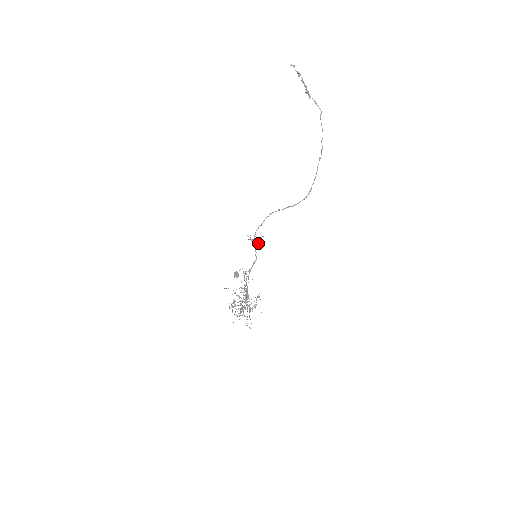
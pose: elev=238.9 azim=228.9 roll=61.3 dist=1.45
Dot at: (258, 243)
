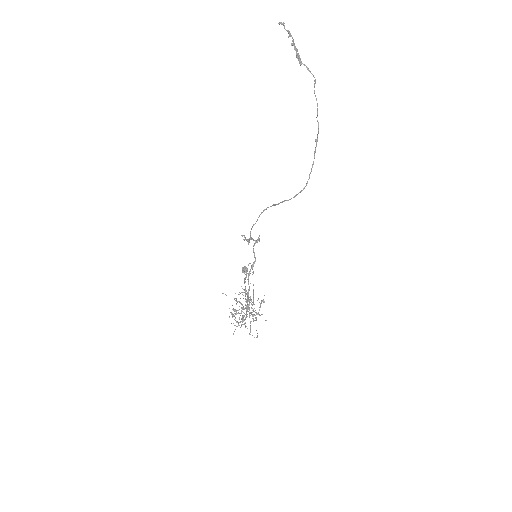
Dot at: (255, 243)
